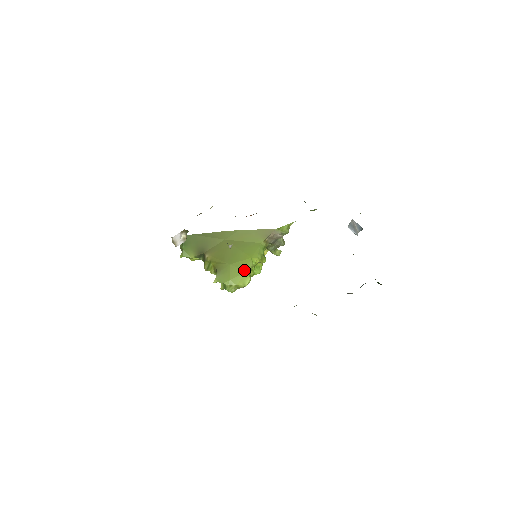
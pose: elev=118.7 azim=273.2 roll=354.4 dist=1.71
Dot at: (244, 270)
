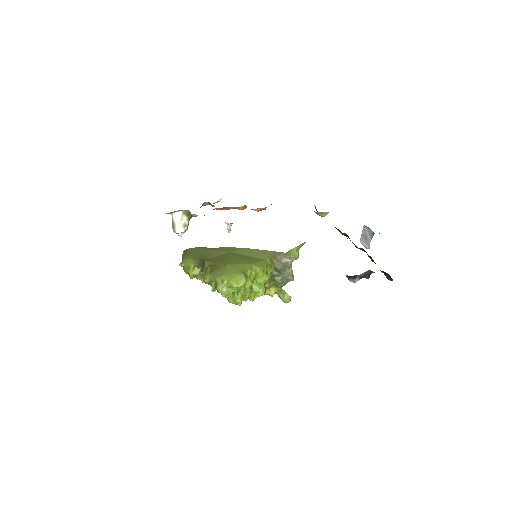
Dot at: (241, 271)
